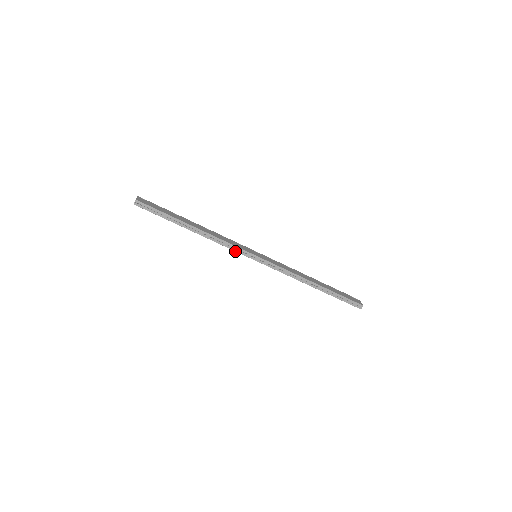
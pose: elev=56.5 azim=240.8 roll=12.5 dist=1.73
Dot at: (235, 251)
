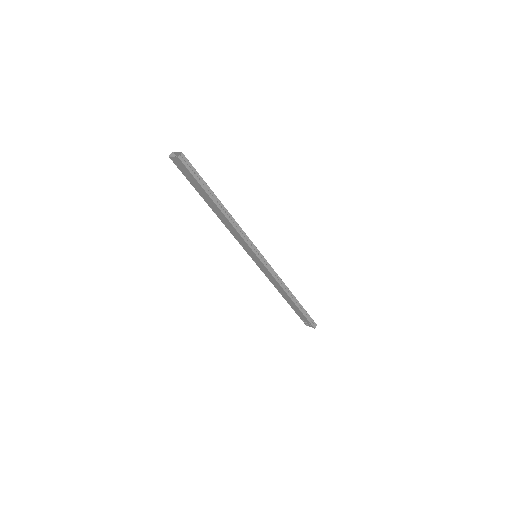
Dot at: (247, 244)
